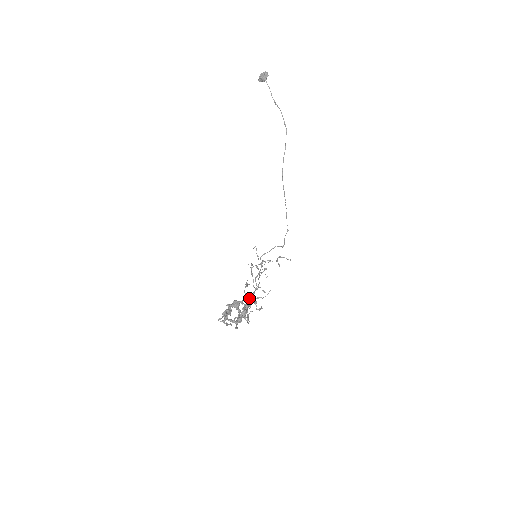
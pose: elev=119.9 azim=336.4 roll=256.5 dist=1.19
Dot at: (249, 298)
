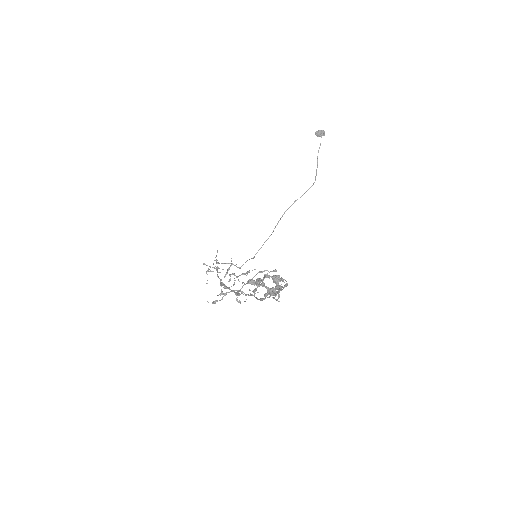
Dot at: occluded
